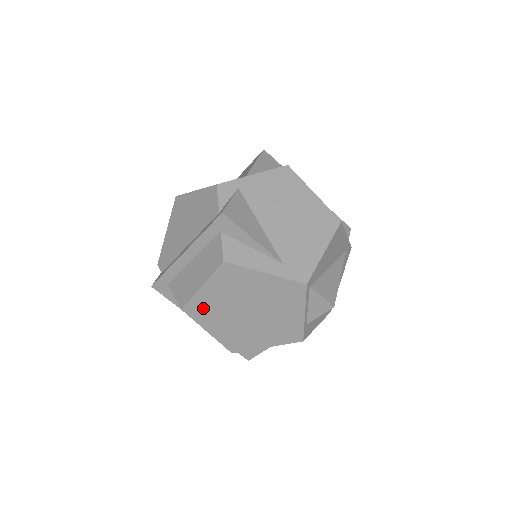
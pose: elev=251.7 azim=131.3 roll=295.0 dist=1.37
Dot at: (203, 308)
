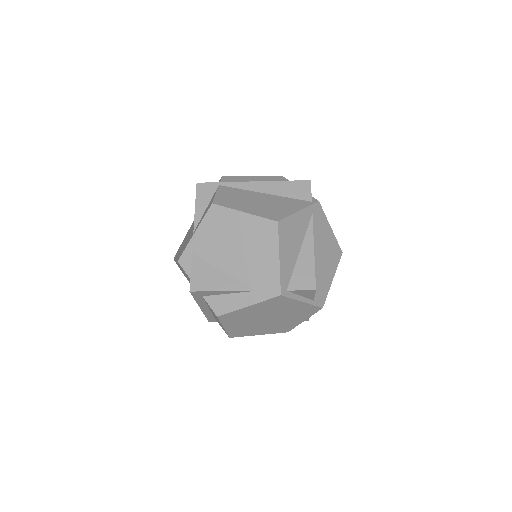
Dot at: (240, 332)
